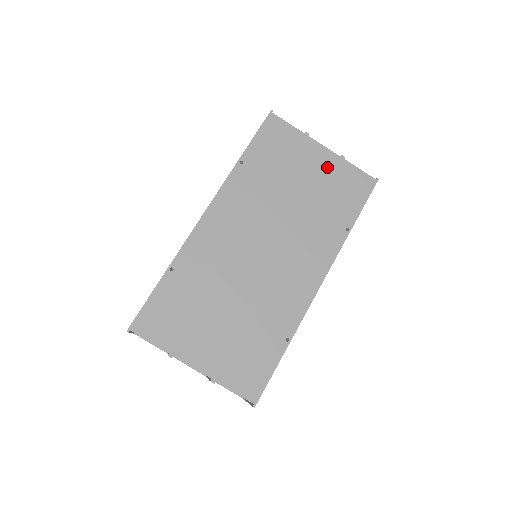
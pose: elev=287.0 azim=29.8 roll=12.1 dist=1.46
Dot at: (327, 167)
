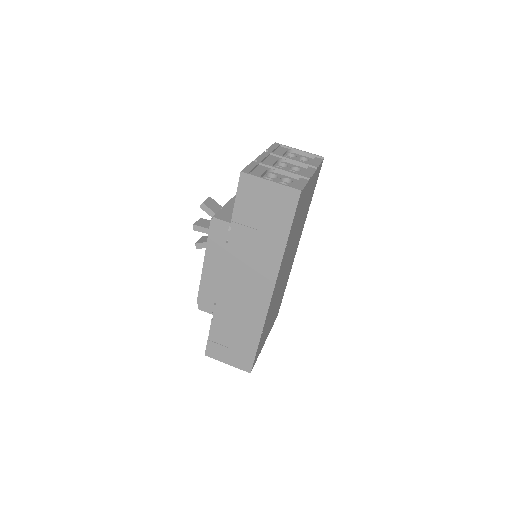
Dot at: occluded
